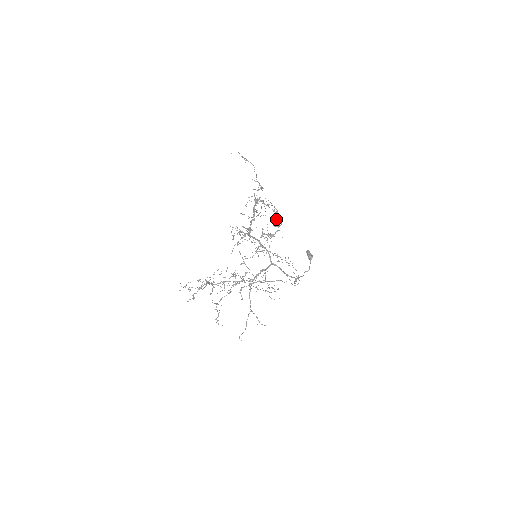
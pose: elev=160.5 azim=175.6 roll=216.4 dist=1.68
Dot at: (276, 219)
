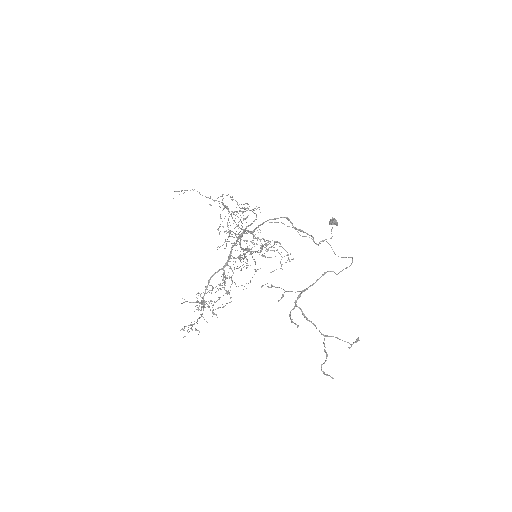
Dot at: occluded
